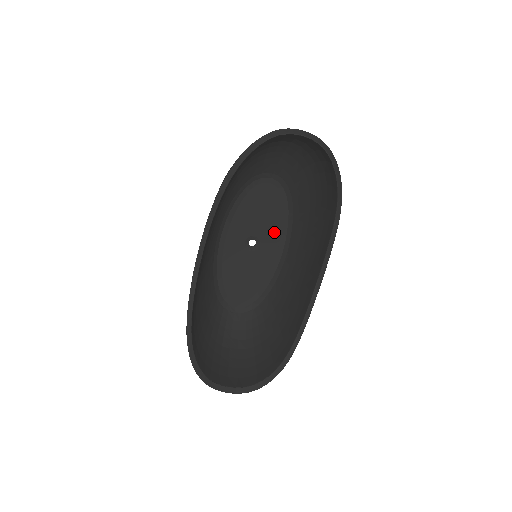
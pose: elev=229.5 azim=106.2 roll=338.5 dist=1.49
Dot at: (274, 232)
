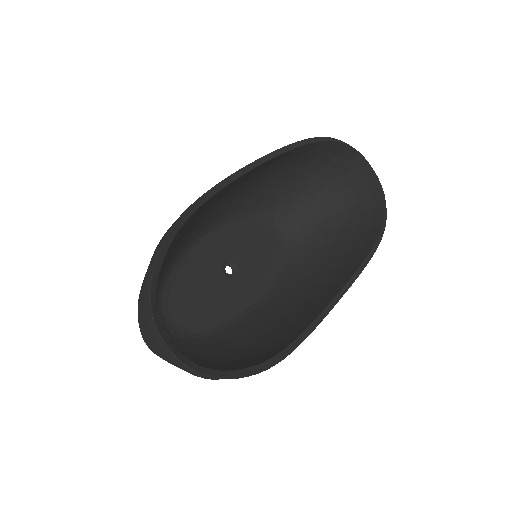
Dot at: (256, 277)
